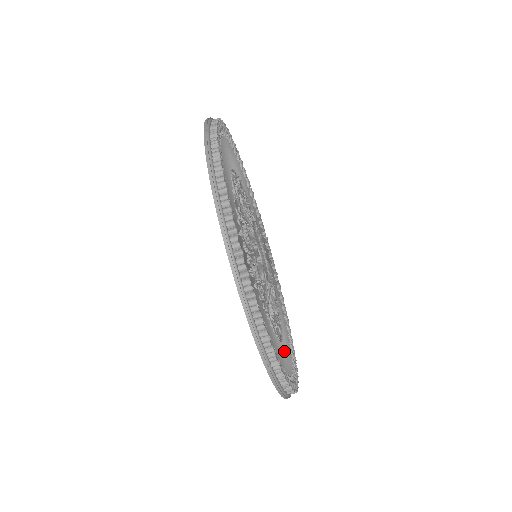
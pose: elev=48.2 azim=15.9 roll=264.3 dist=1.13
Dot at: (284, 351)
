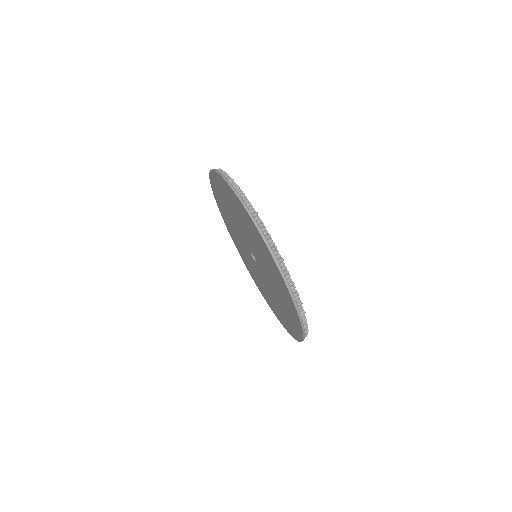
Dot at: occluded
